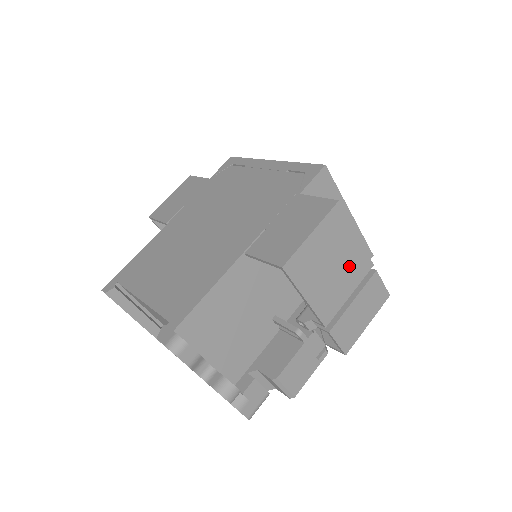
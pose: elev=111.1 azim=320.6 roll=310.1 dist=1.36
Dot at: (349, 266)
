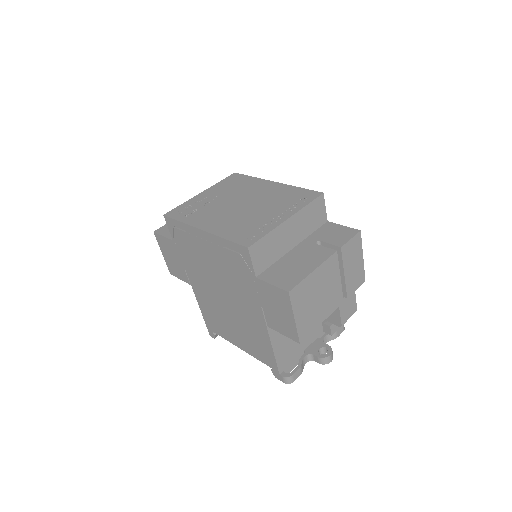
Dot at: (326, 279)
